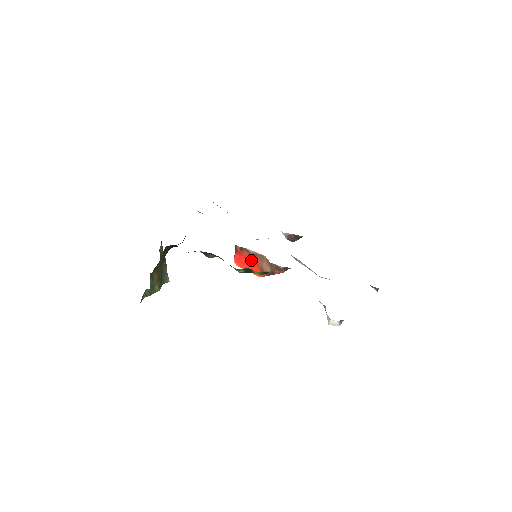
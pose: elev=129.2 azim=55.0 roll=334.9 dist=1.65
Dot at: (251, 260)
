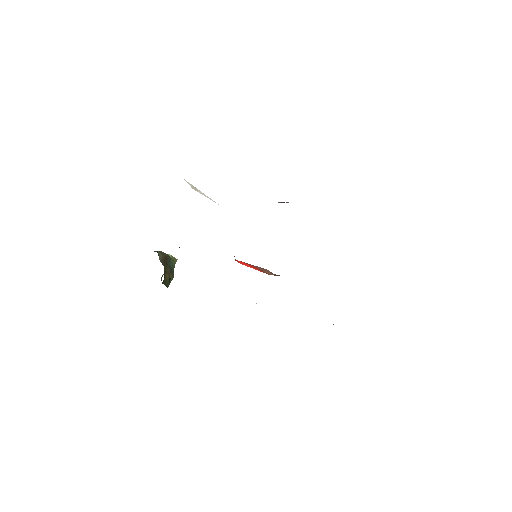
Dot at: occluded
